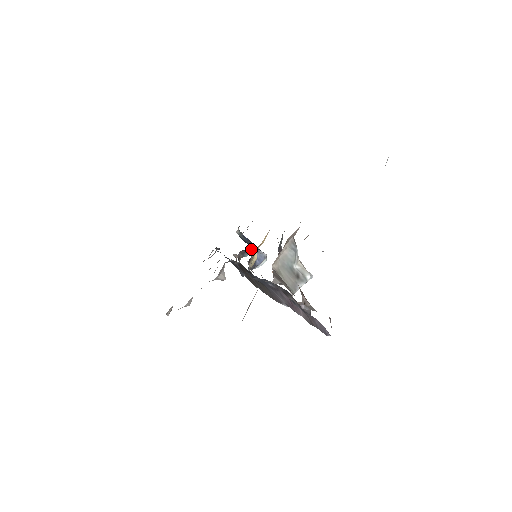
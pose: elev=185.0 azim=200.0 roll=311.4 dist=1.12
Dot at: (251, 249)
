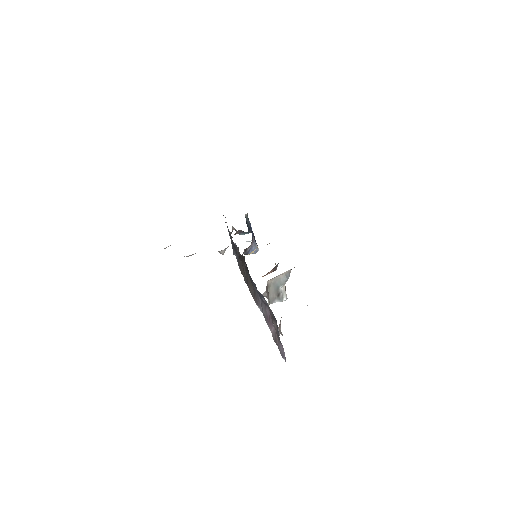
Dot at: (252, 241)
